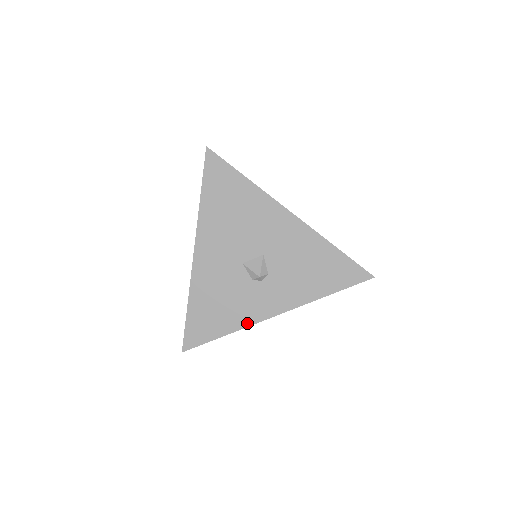
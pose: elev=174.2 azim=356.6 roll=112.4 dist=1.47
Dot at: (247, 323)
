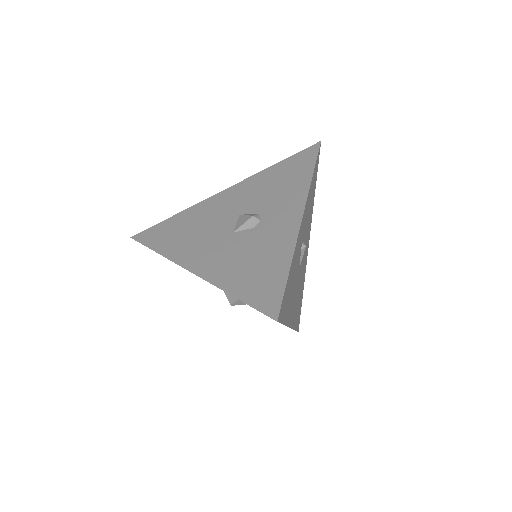
Dot at: (292, 242)
